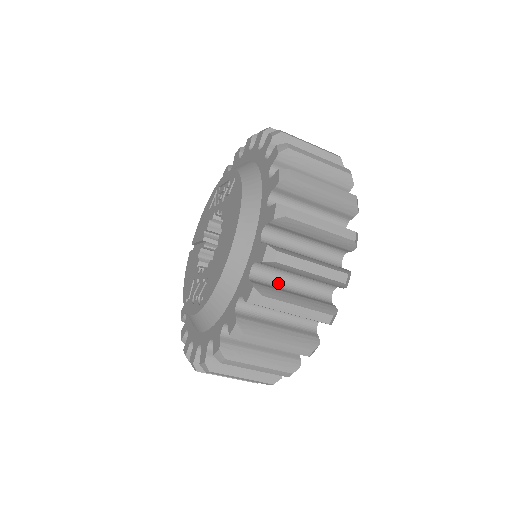
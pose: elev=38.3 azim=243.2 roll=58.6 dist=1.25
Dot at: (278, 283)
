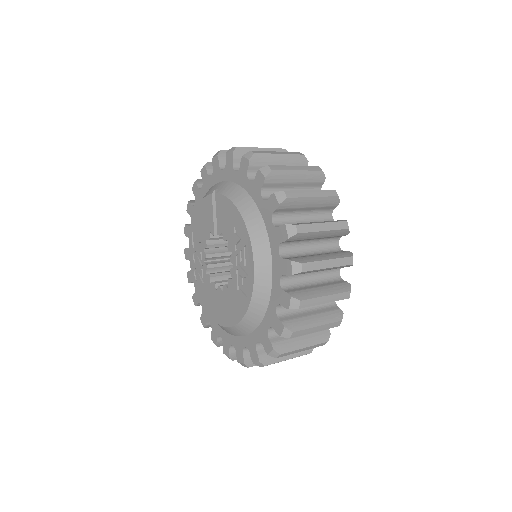
Dot at: occluded
